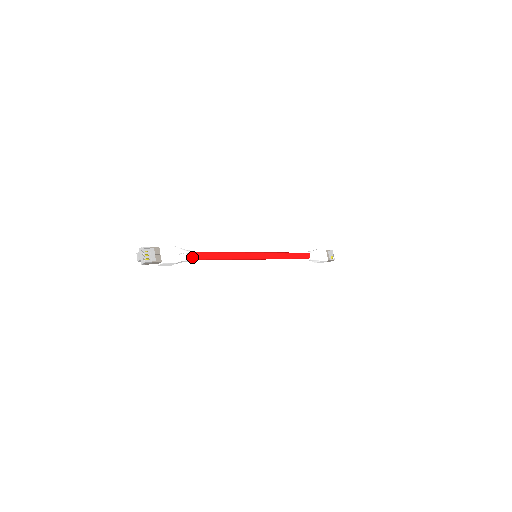
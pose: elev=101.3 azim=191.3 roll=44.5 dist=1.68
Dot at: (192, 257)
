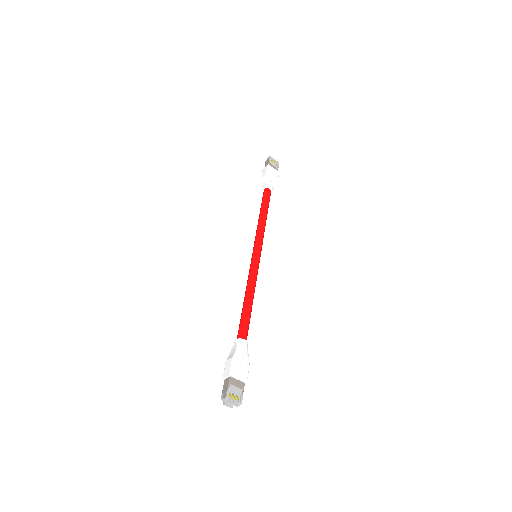
Dot at: (246, 340)
